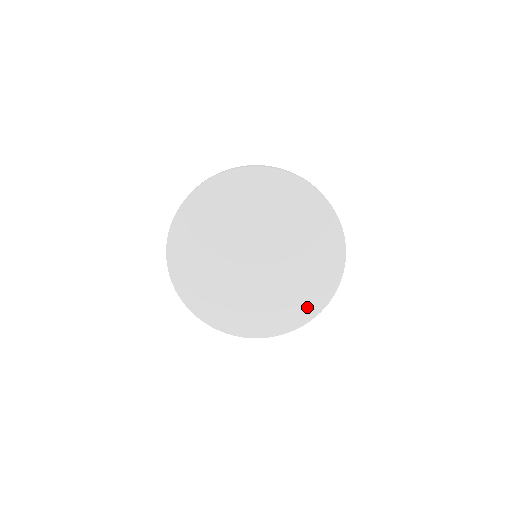
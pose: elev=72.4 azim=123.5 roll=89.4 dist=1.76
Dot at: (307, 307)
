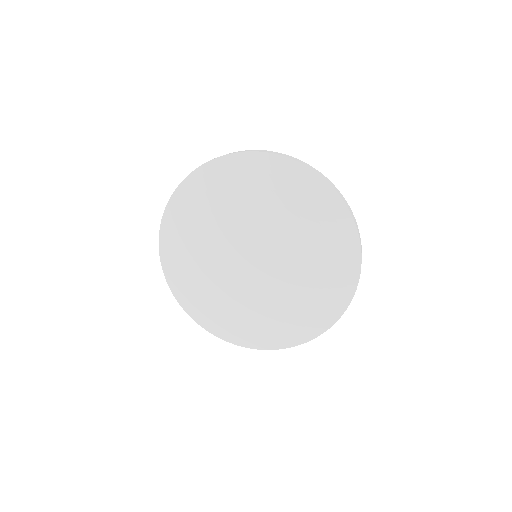
Dot at: (303, 327)
